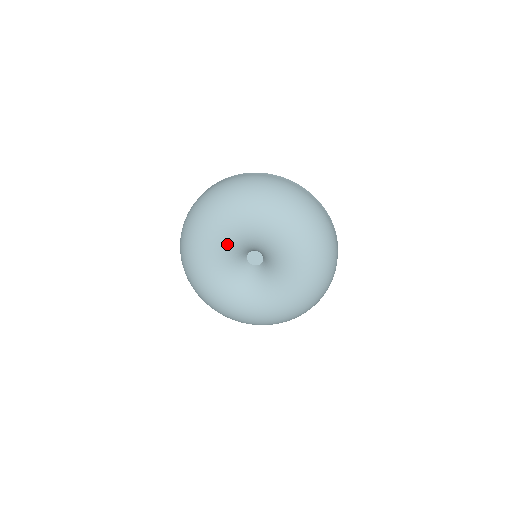
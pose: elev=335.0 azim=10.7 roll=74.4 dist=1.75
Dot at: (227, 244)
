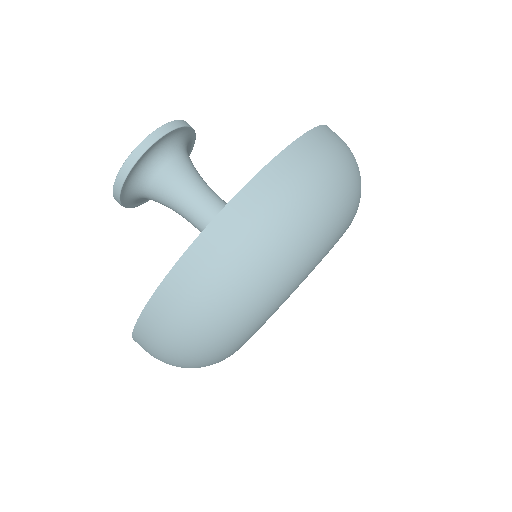
Dot at: occluded
